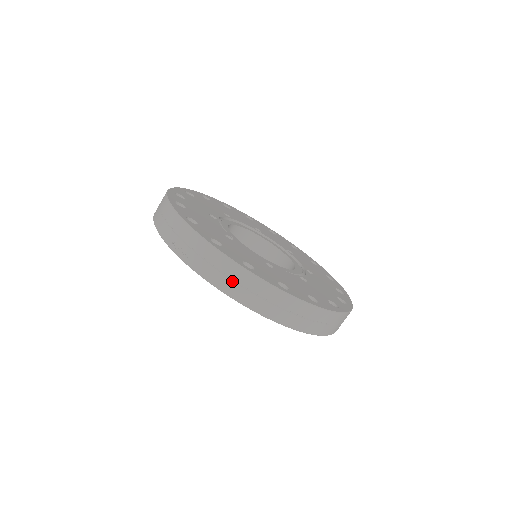
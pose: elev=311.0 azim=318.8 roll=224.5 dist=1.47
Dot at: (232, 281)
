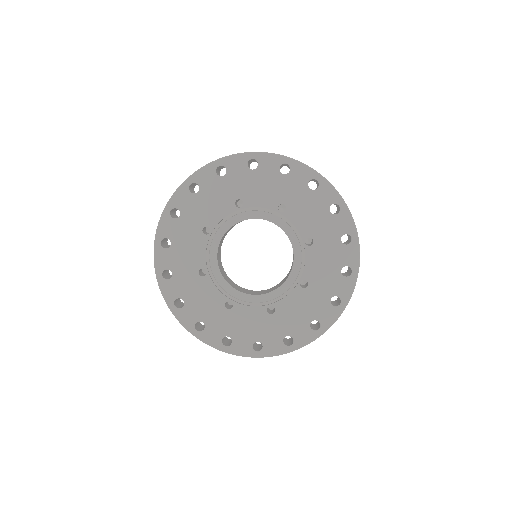
Dot at: occluded
